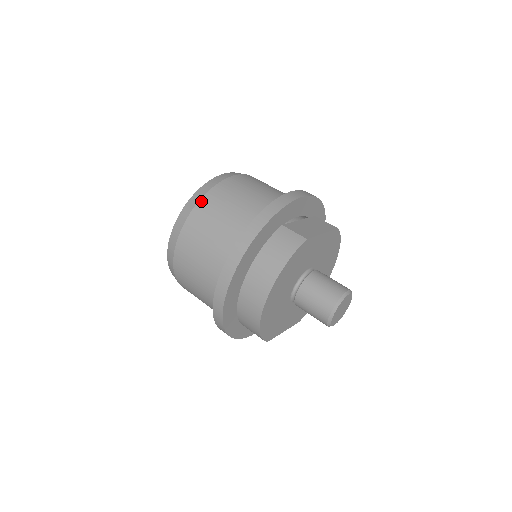
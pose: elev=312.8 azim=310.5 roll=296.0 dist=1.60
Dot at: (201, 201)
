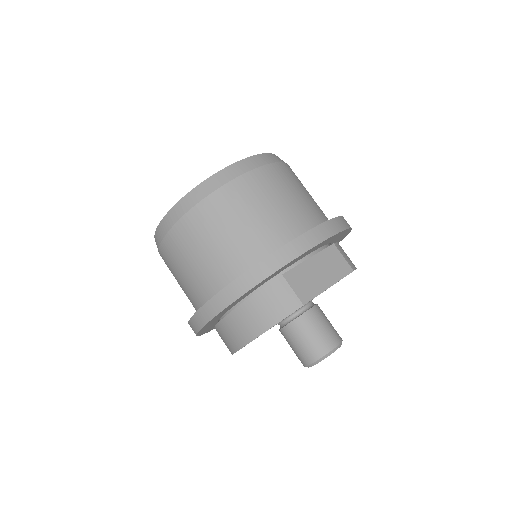
Dot at: (197, 207)
